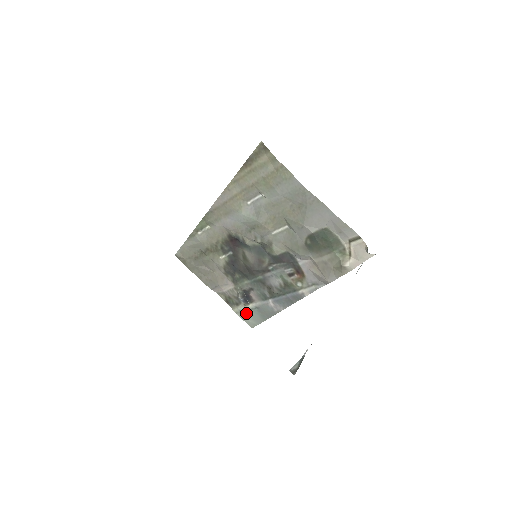
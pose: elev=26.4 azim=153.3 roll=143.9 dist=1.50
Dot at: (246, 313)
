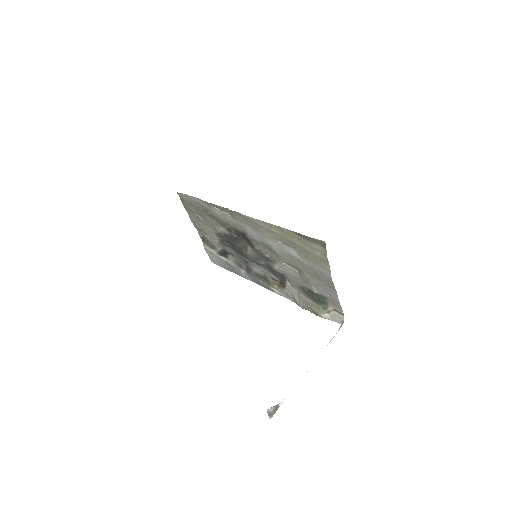
Dot at: (215, 256)
